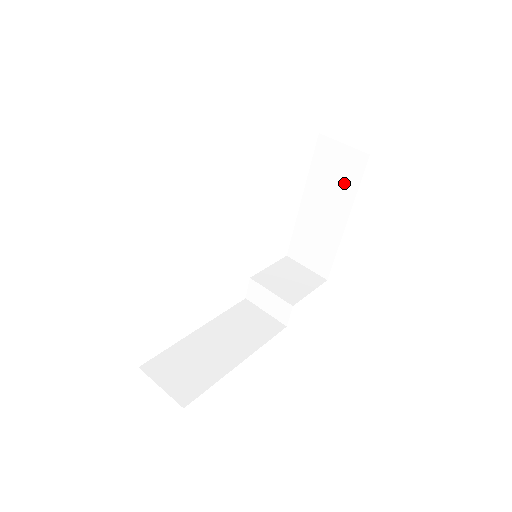
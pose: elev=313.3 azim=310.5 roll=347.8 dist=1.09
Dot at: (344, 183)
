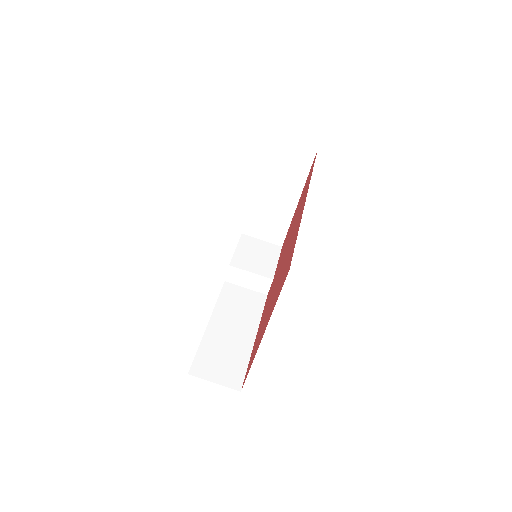
Dot at: (295, 172)
